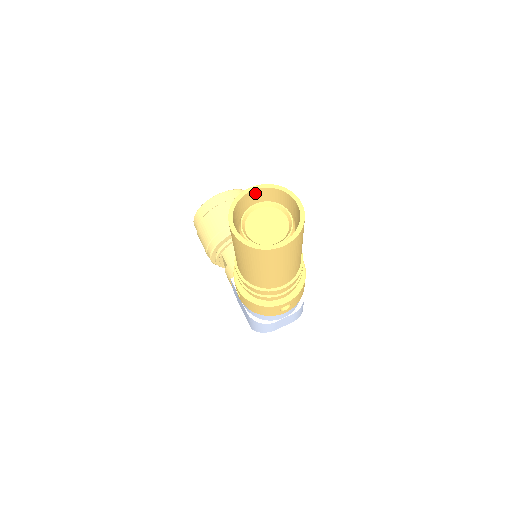
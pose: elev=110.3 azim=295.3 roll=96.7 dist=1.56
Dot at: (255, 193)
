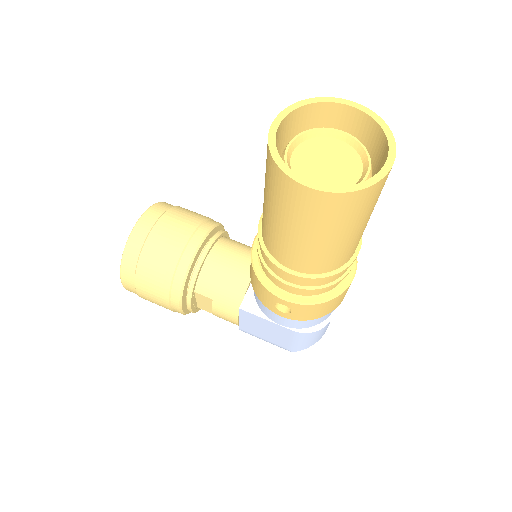
Dot at: (280, 129)
